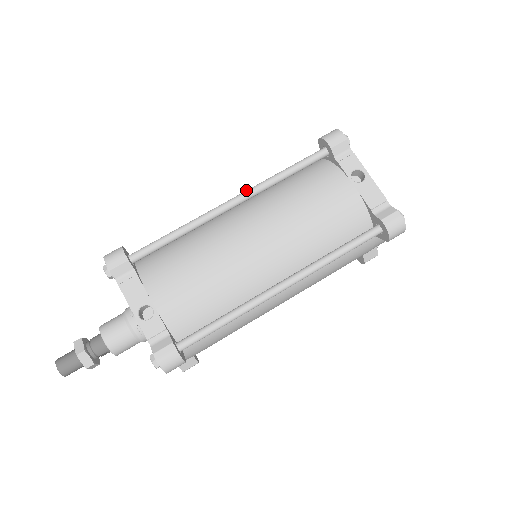
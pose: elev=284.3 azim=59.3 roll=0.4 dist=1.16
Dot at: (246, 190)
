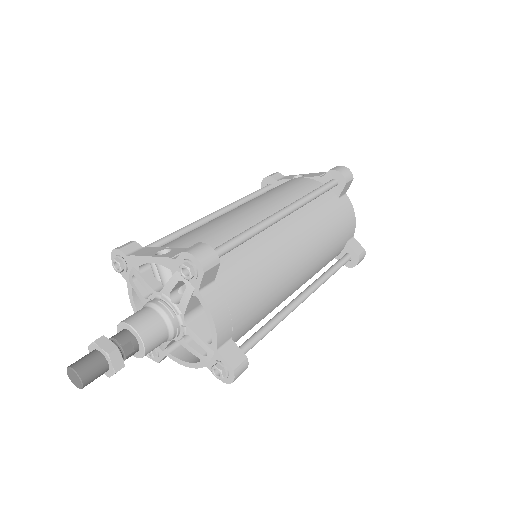
Dot at: occluded
